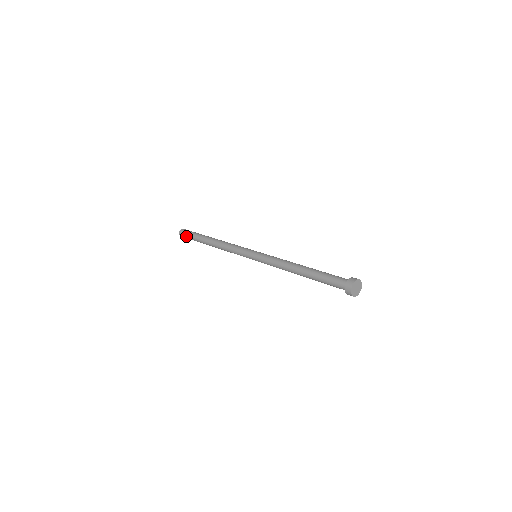
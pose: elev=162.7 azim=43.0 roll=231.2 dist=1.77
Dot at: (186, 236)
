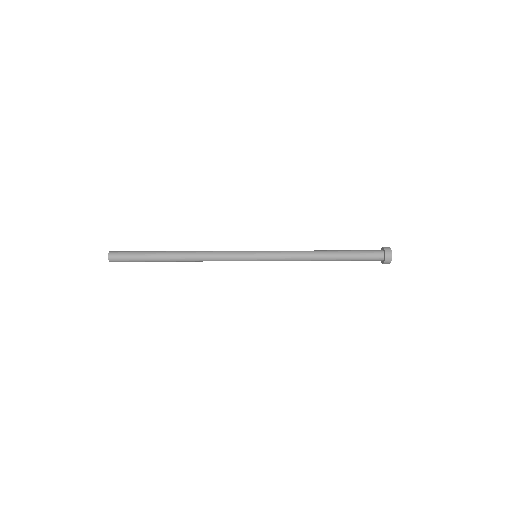
Dot at: occluded
